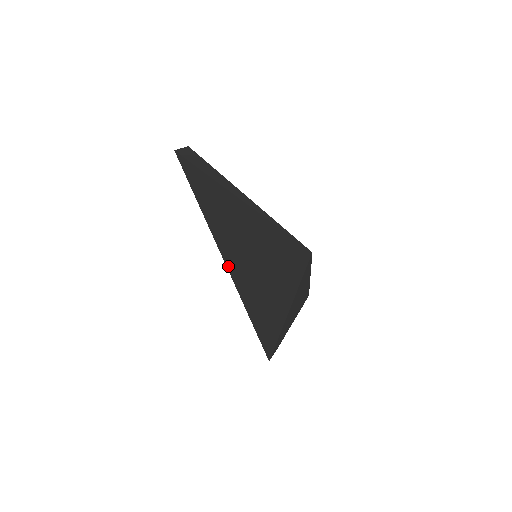
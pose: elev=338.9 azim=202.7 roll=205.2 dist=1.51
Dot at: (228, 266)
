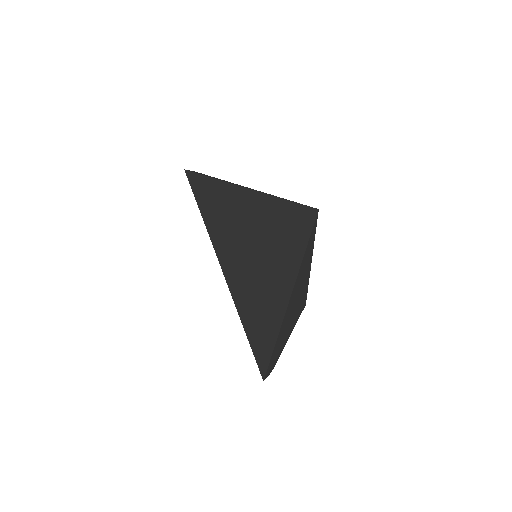
Dot at: (226, 274)
